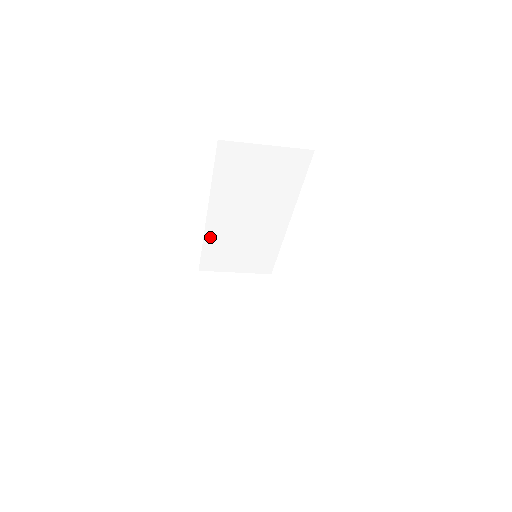
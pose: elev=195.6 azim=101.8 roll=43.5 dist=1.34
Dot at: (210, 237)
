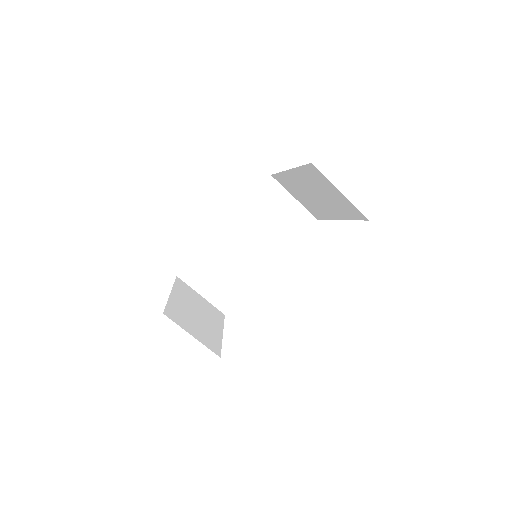
Dot at: (210, 248)
